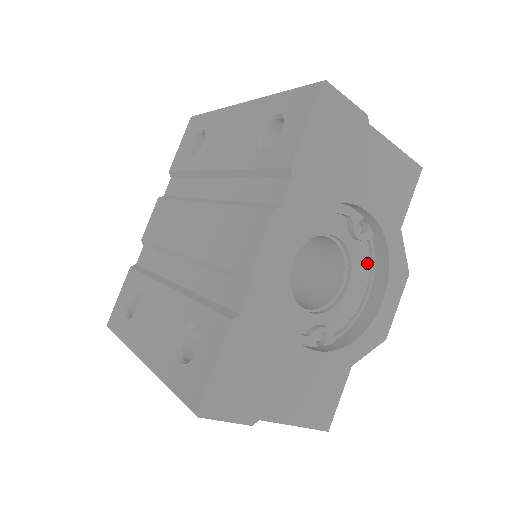
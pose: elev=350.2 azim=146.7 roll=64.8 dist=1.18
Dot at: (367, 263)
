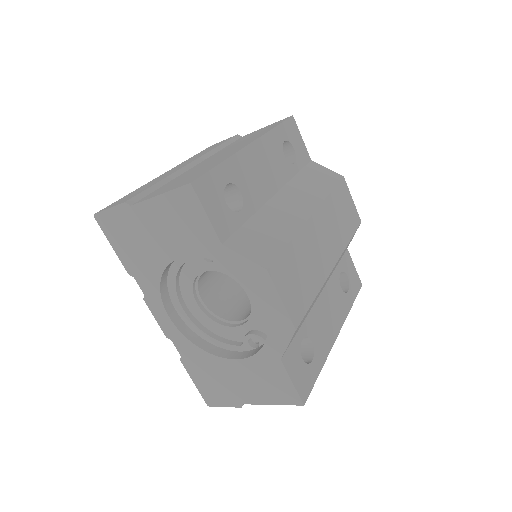
Dot at: occluded
